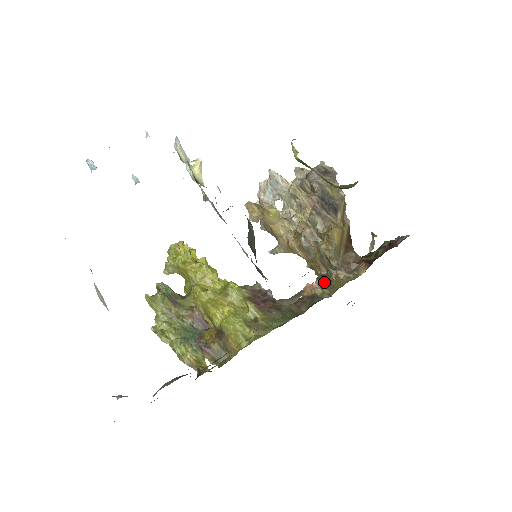
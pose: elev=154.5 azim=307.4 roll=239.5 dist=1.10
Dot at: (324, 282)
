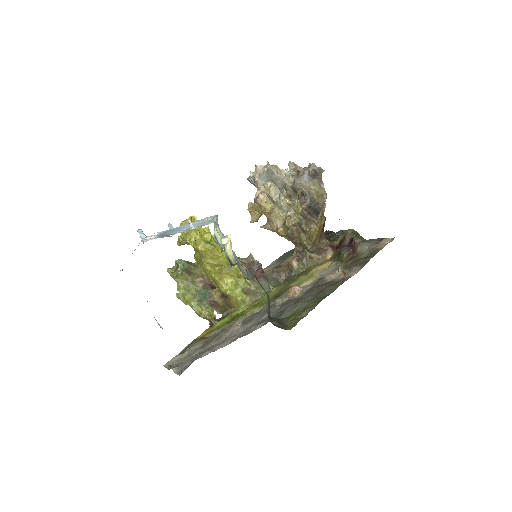
Dot at: (300, 259)
